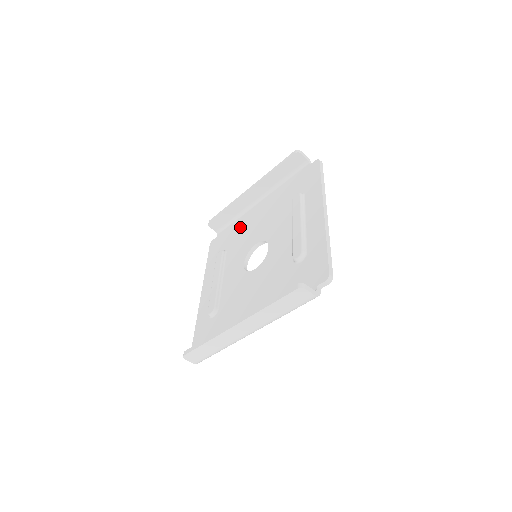
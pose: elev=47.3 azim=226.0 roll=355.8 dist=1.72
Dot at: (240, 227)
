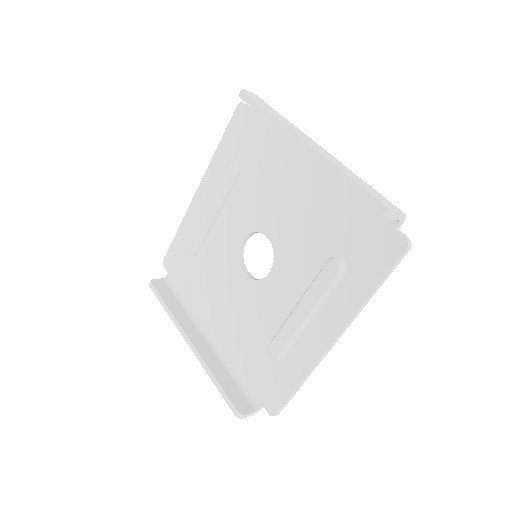
Dot at: (273, 159)
